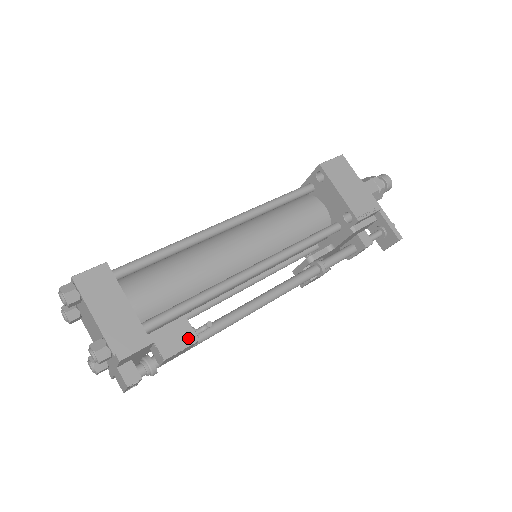
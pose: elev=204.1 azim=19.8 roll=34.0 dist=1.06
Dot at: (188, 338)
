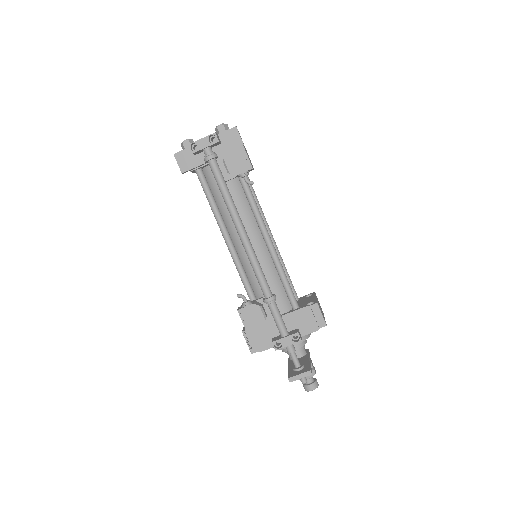
Dot at: (251, 164)
